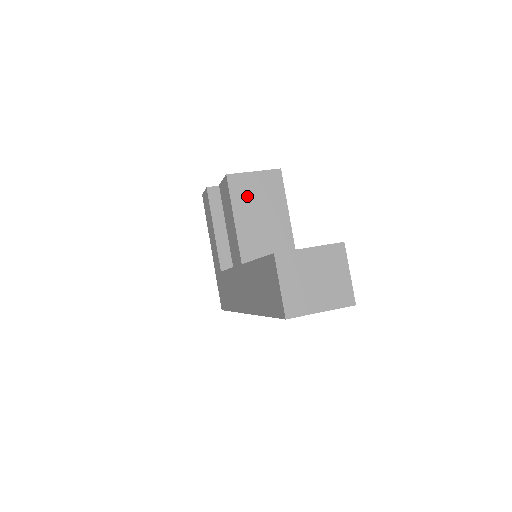
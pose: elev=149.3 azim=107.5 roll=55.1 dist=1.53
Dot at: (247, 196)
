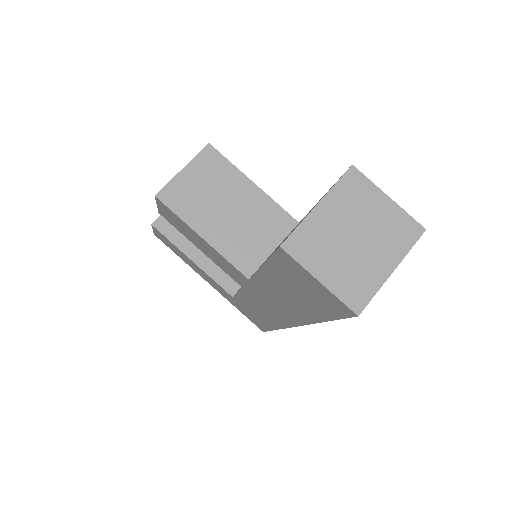
Dot at: (196, 201)
